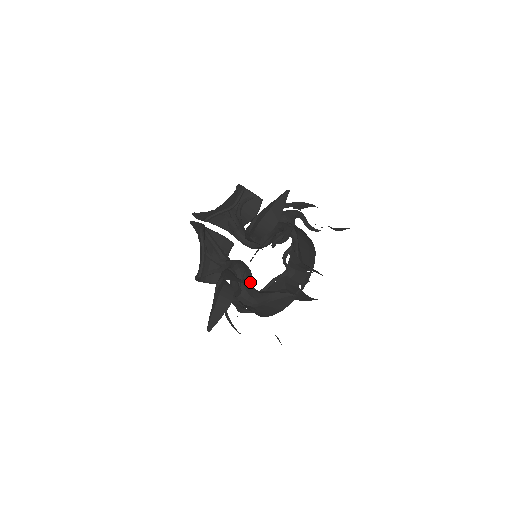
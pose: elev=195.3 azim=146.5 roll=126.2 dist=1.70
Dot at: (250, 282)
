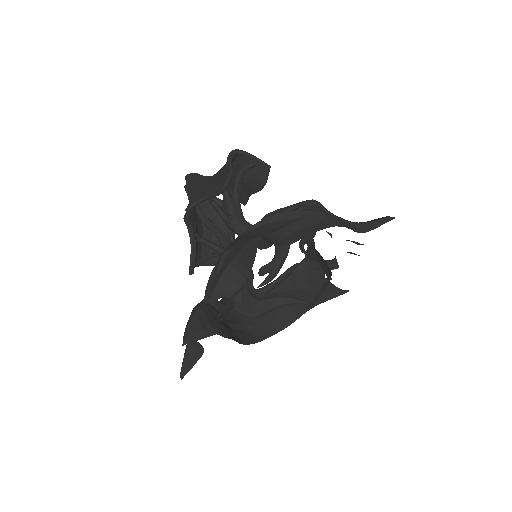
Dot at: (250, 287)
